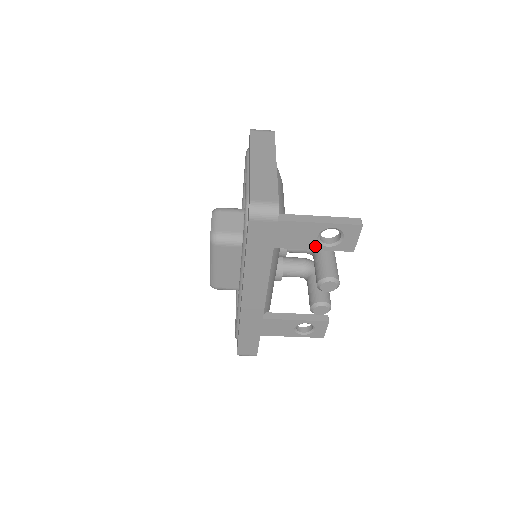
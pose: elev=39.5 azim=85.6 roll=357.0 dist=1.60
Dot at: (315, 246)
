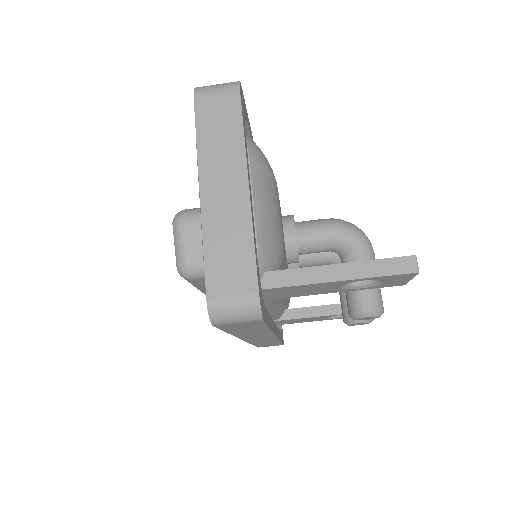
Dot at: (338, 290)
